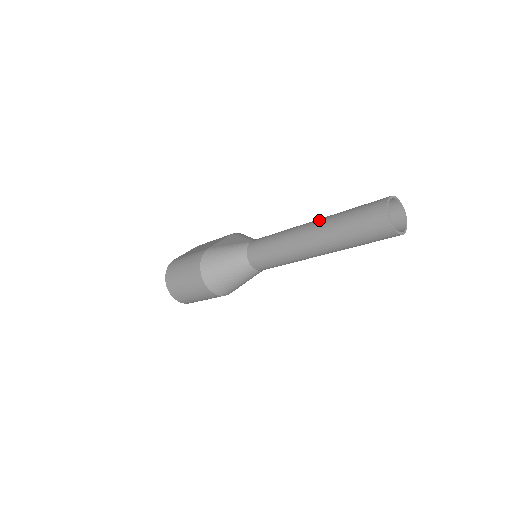
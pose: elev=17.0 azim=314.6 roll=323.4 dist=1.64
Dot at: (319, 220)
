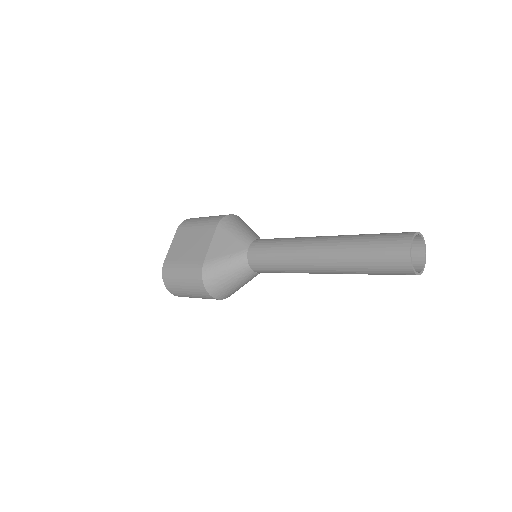
Dot at: (328, 249)
